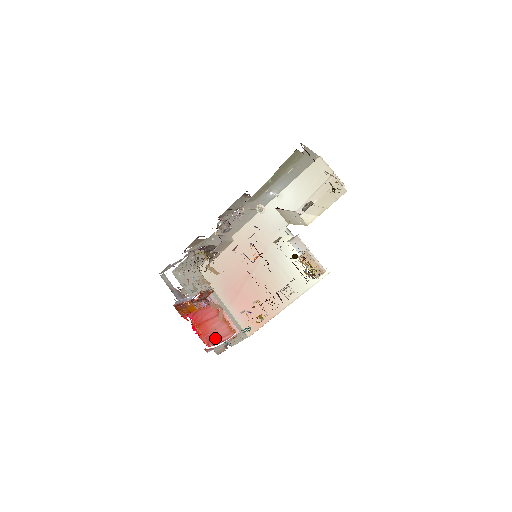
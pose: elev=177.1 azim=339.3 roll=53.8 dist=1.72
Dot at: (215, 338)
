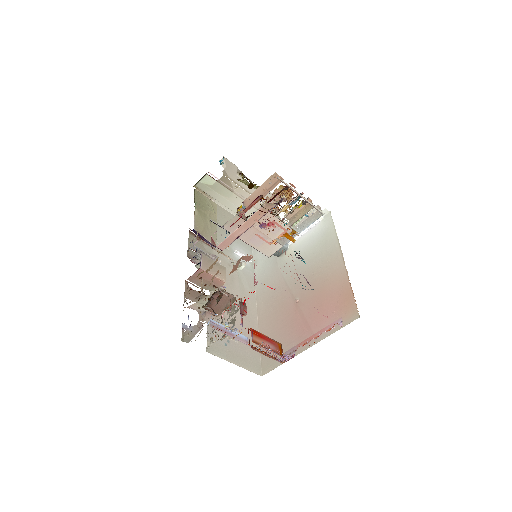
Dot at: occluded
